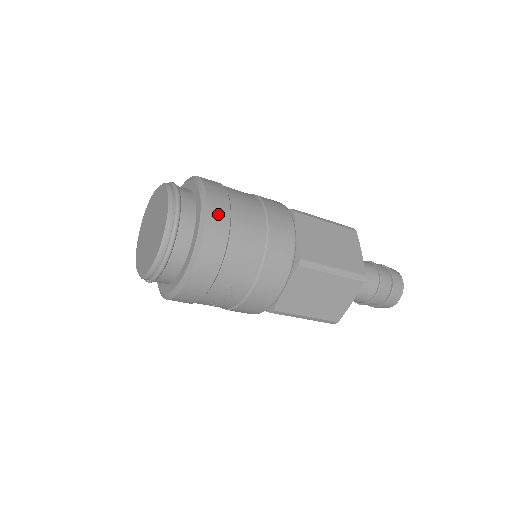
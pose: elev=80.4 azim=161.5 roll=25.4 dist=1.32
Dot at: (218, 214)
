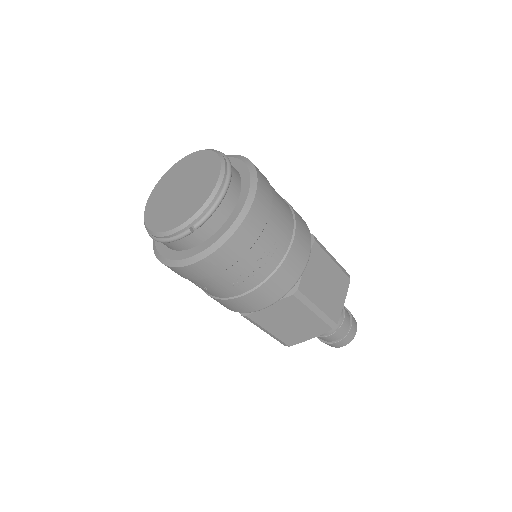
Dot at: (258, 169)
